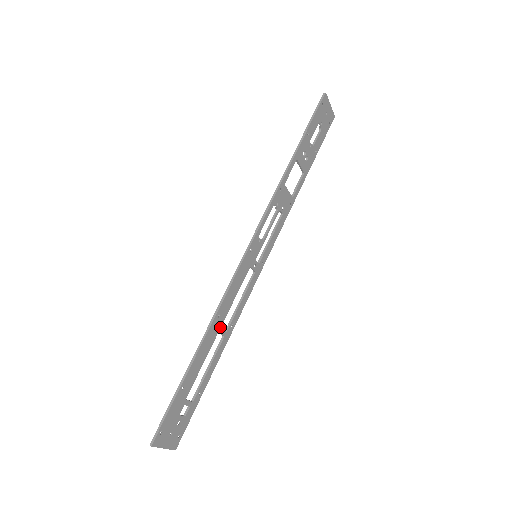
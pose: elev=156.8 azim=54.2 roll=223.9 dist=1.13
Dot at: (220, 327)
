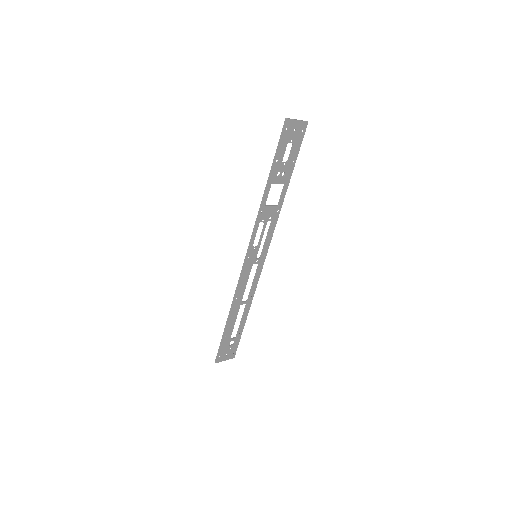
Dot at: (241, 302)
